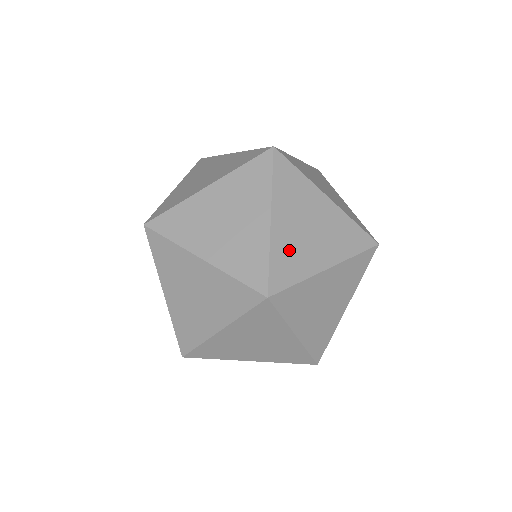
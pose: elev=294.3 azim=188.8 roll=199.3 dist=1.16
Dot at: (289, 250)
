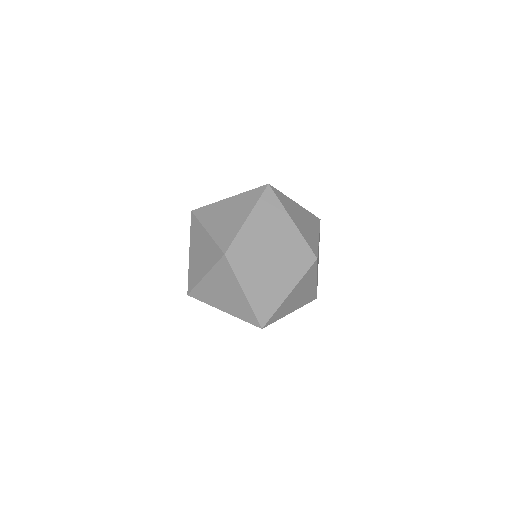
Dot at: (284, 308)
